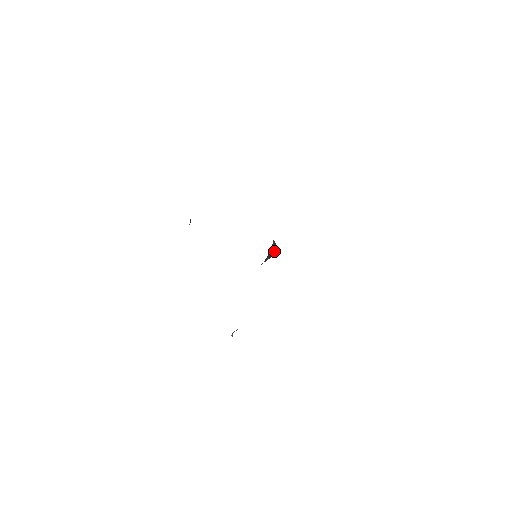
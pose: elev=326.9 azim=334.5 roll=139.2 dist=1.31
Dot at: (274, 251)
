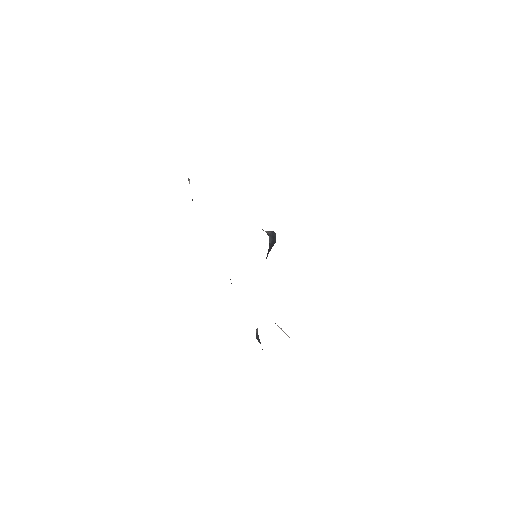
Dot at: (274, 239)
